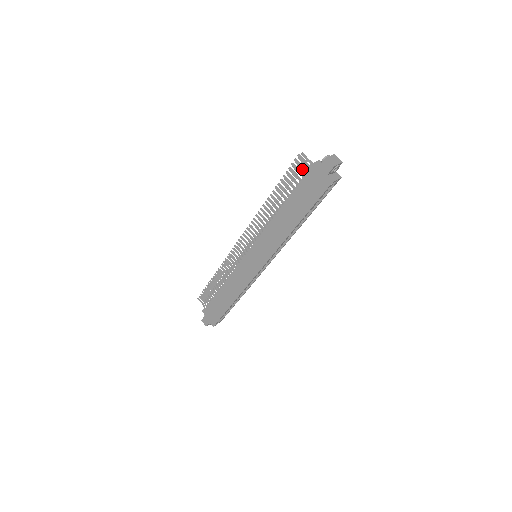
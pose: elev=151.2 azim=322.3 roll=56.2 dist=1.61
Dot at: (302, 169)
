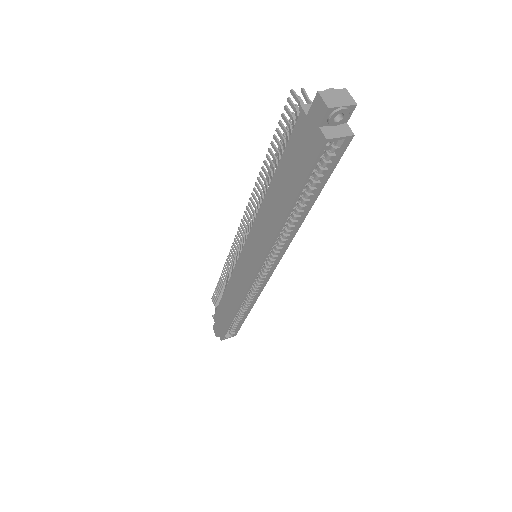
Dot at: occluded
